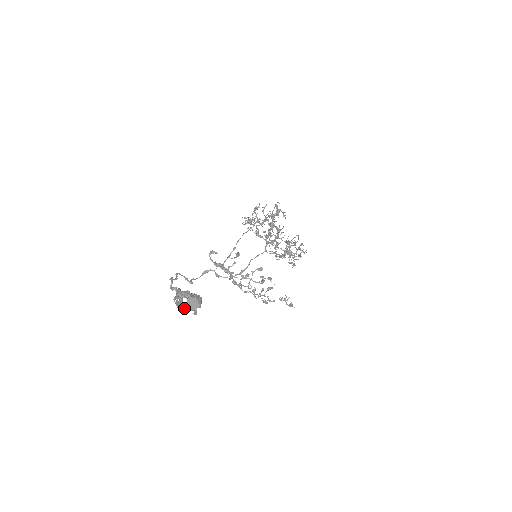
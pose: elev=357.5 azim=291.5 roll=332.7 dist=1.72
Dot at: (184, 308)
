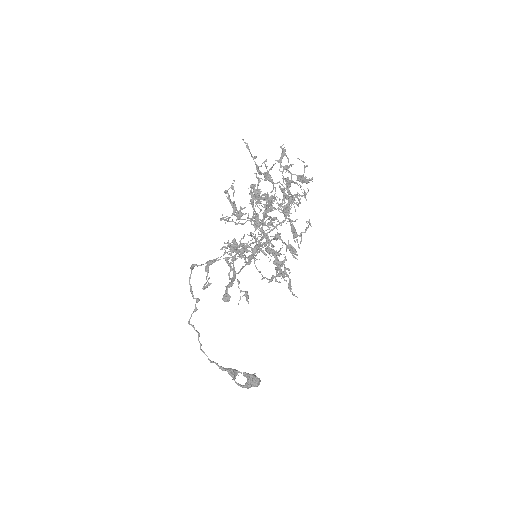
Dot at: (244, 376)
